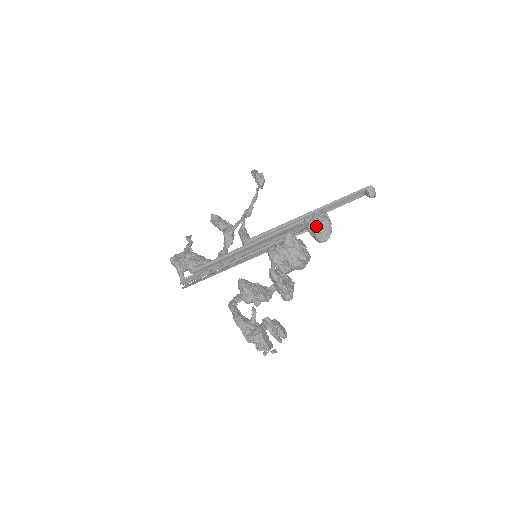
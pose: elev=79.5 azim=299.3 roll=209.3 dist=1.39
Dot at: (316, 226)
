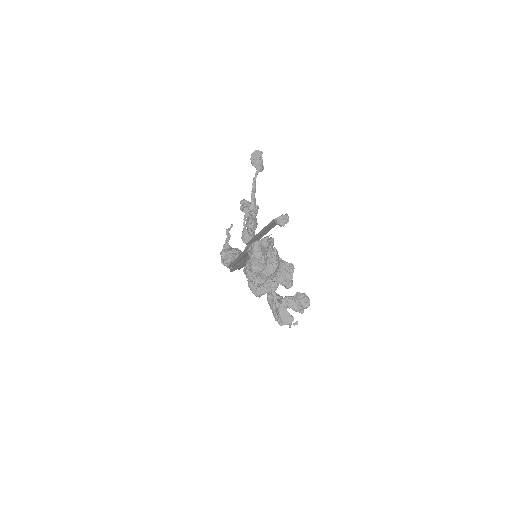
Dot at: (249, 262)
